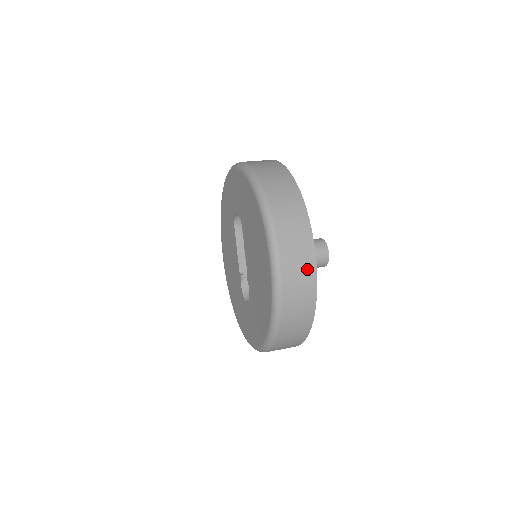
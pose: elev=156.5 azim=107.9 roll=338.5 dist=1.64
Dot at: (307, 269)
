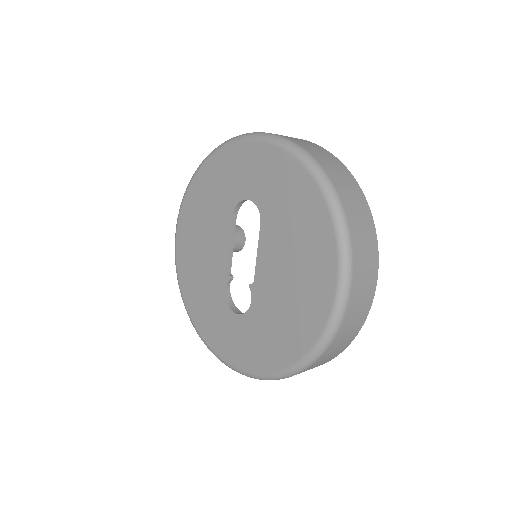
Dot at: (367, 301)
